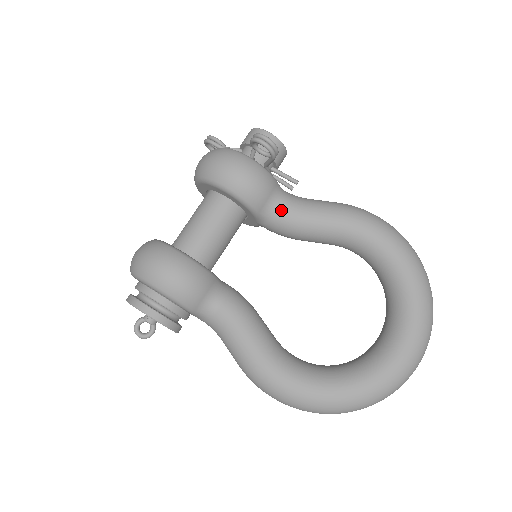
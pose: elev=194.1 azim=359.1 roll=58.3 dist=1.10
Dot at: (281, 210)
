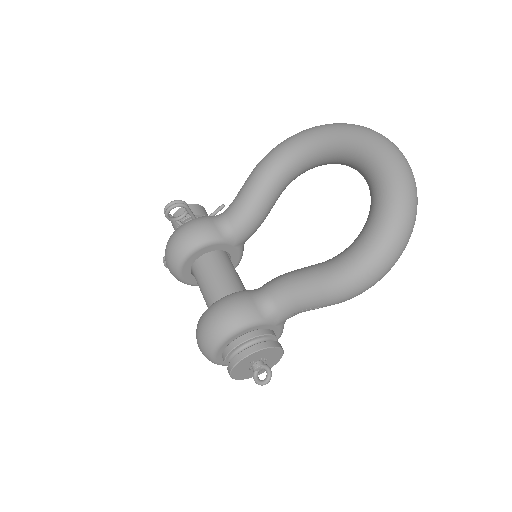
Dot at: (229, 220)
